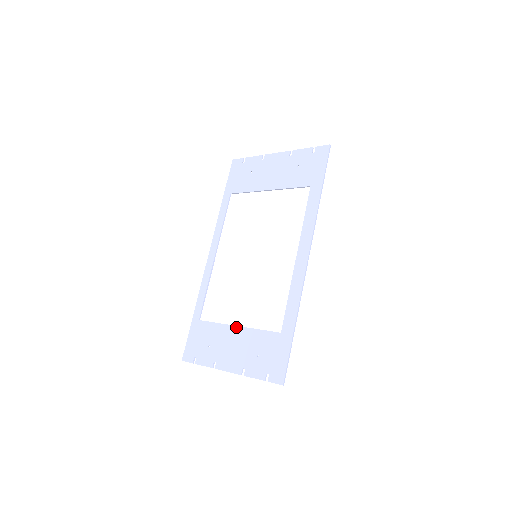
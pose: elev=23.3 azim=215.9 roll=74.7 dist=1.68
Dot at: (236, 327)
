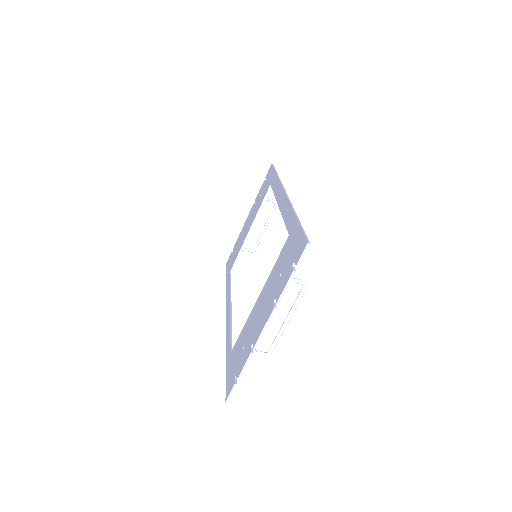
Dot at: (258, 298)
